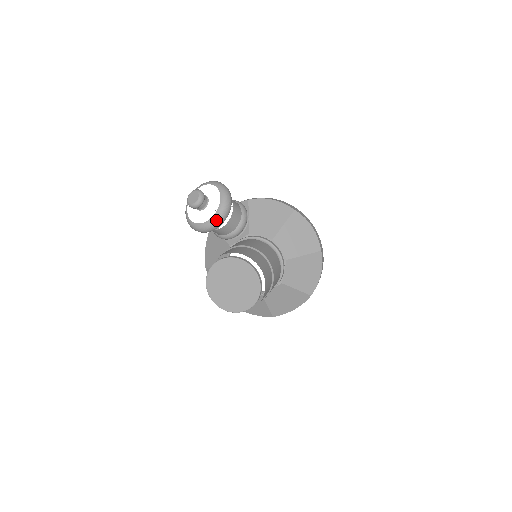
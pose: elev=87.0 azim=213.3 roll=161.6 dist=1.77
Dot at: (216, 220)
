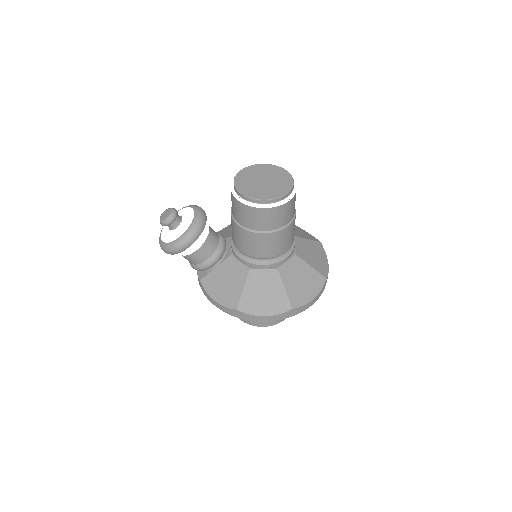
Dot at: (199, 210)
